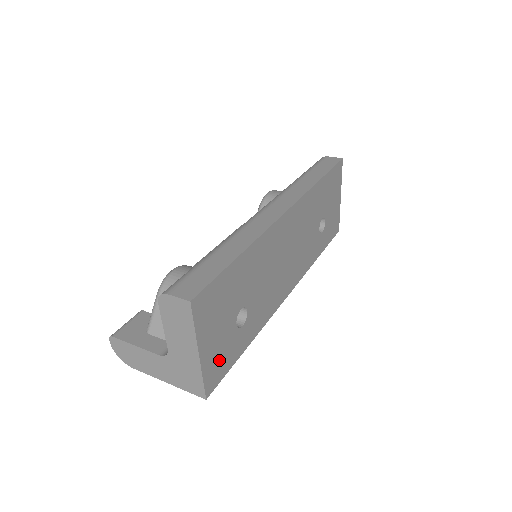
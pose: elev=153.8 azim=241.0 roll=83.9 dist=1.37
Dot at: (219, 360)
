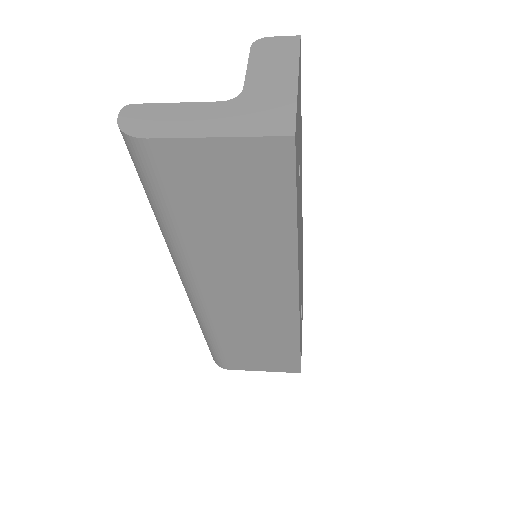
Dot at: (297, 144)
